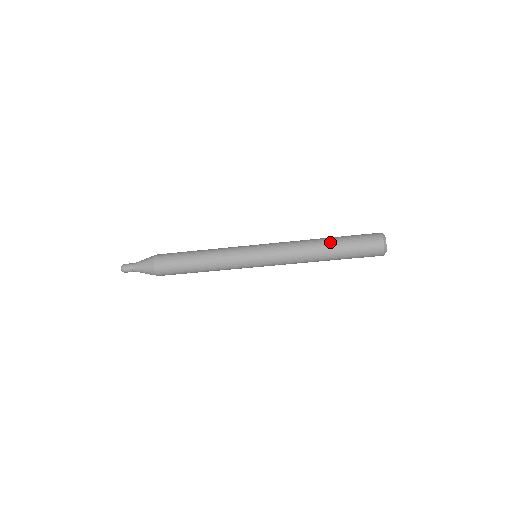
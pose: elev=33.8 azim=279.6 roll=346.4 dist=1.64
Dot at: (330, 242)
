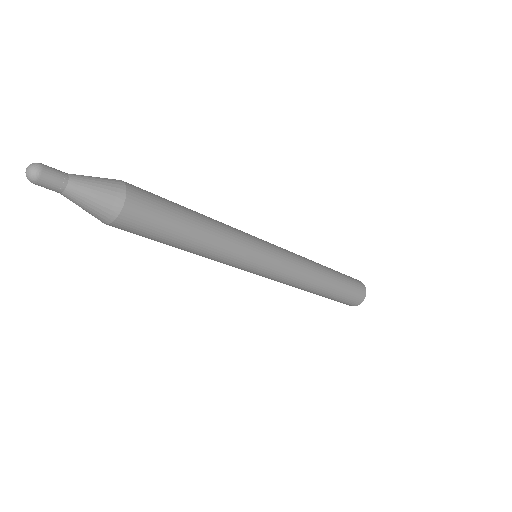
Dot at: (334, 280)
